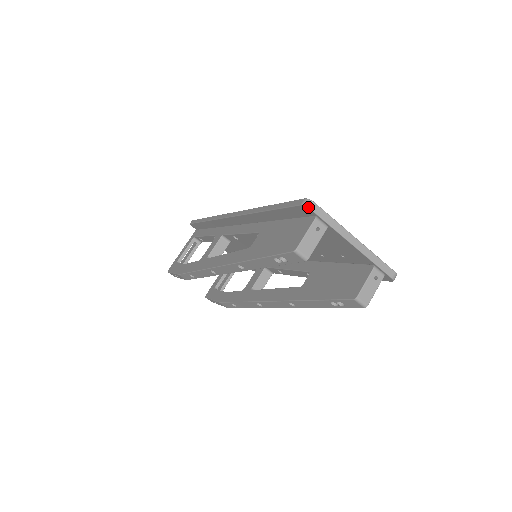
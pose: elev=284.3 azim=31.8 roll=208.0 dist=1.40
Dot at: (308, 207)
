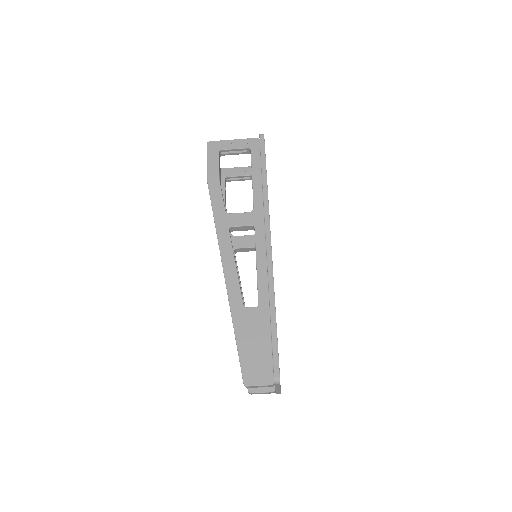
Dot at: (275, 383)
